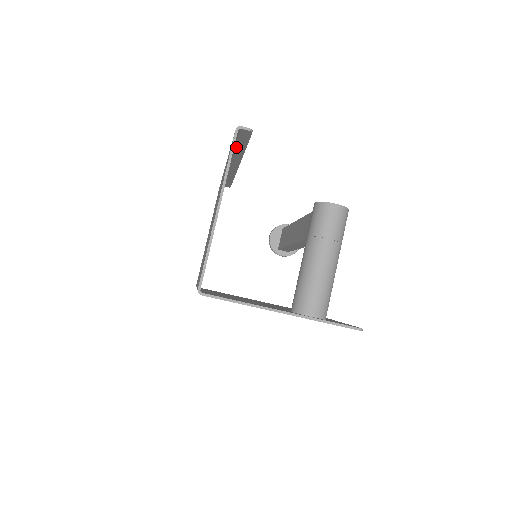
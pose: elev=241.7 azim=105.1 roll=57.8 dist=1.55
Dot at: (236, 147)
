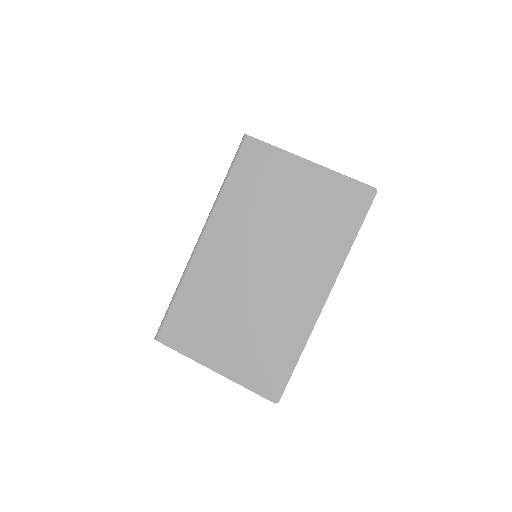
Dot at: occluded
